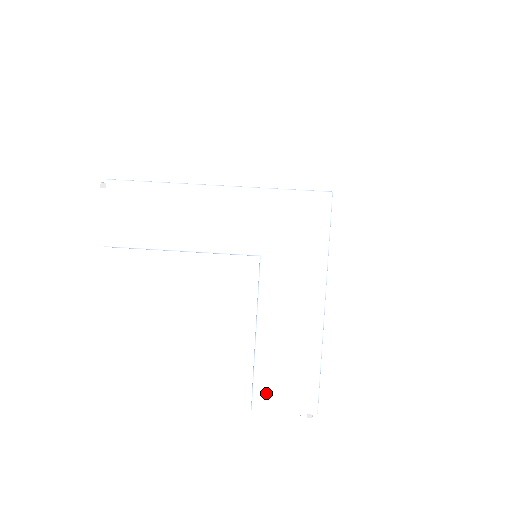
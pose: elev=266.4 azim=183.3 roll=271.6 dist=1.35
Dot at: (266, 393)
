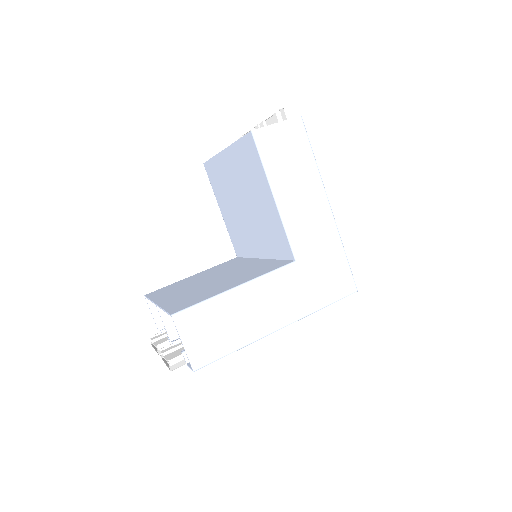
Dot at: (192, 320)
